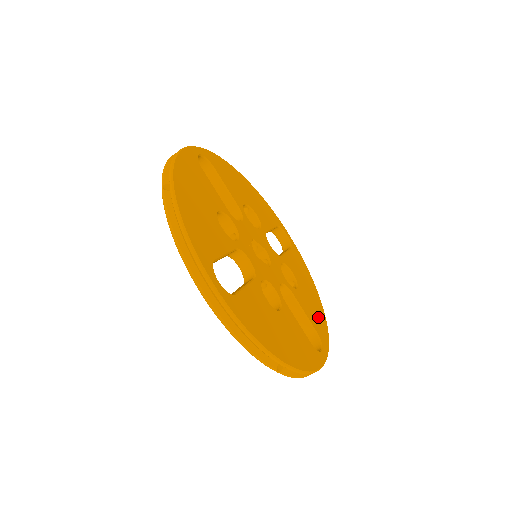
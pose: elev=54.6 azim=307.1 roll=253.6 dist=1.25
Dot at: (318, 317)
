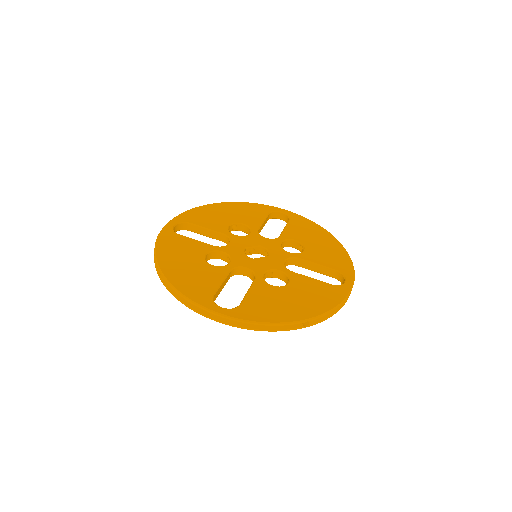
Dot at: (335, 256)
